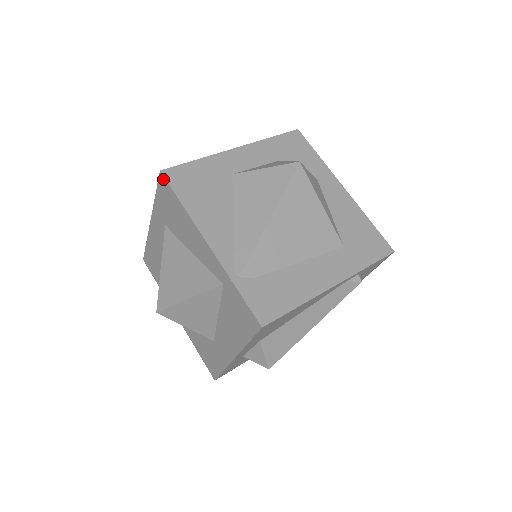
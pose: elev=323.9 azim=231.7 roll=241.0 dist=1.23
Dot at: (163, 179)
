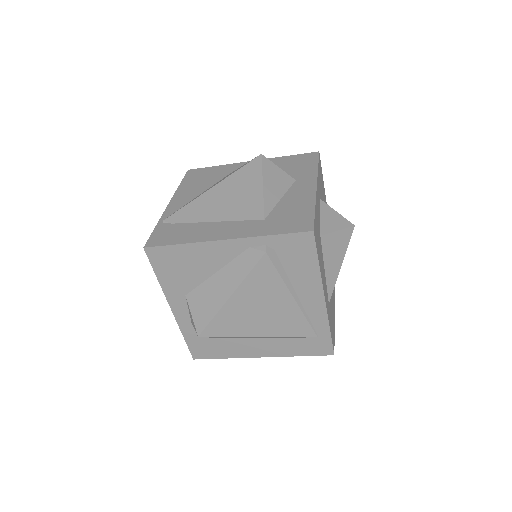
Dot at: occluded
